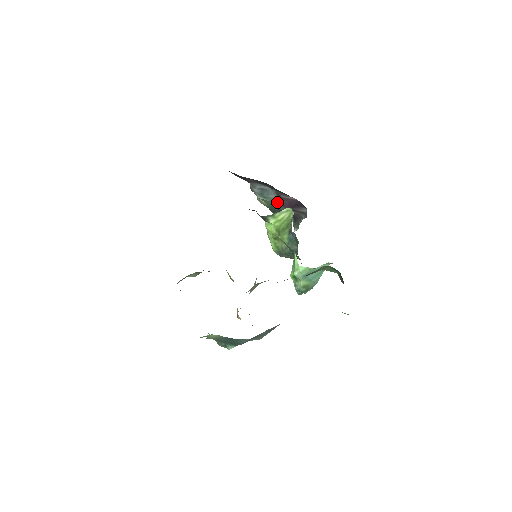
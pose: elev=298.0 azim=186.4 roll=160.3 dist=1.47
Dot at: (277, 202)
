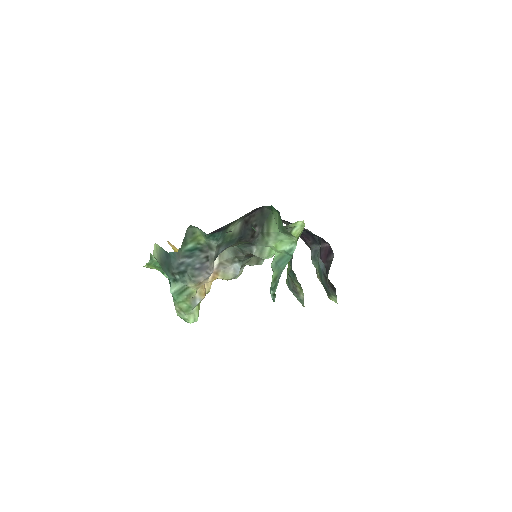
Dot at: (320, 259)
